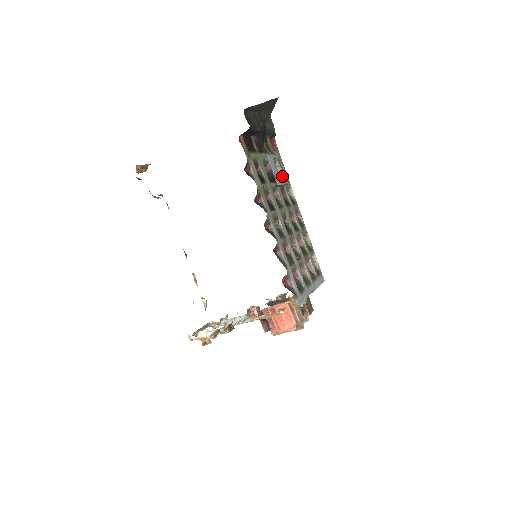
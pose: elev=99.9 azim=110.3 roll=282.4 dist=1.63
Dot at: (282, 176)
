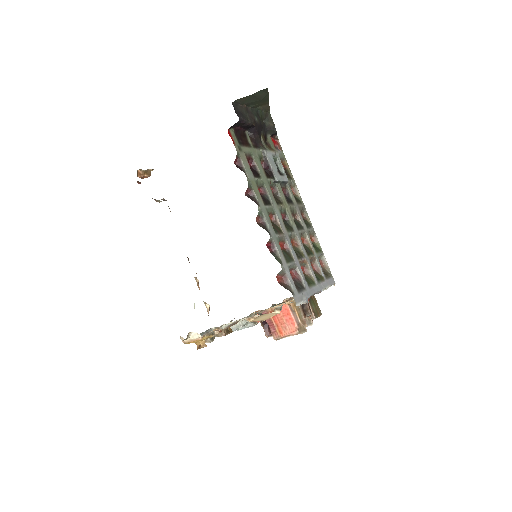
Dot at: (283, 173)
